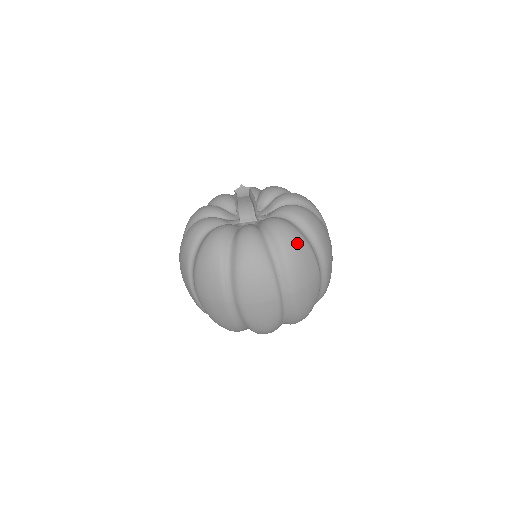
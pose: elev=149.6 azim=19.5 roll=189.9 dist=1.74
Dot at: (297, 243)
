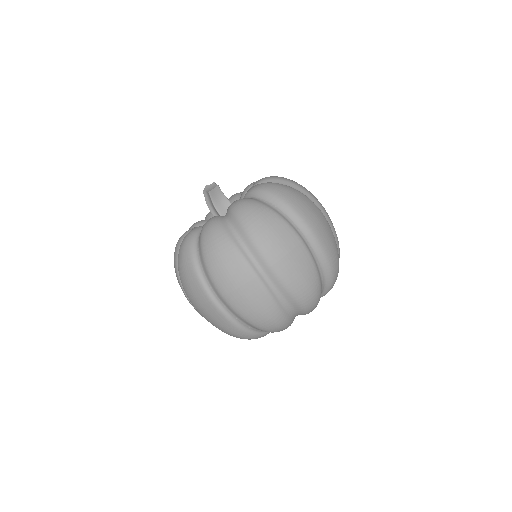
Dot at: (286, 188)
